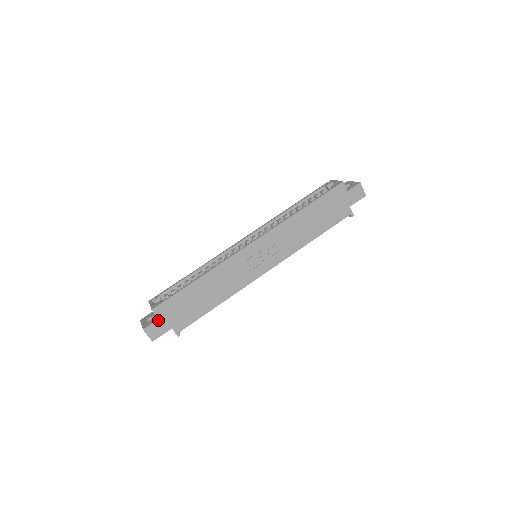
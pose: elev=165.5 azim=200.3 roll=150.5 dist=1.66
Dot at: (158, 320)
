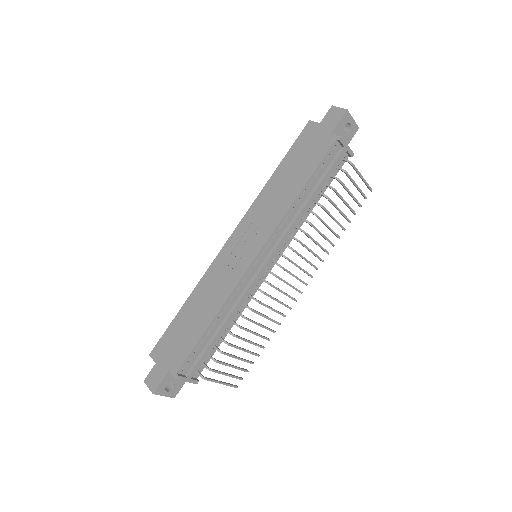
Dot at: (156, 365)
